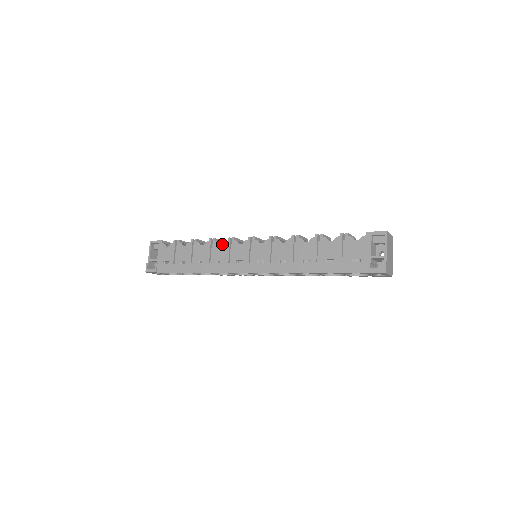
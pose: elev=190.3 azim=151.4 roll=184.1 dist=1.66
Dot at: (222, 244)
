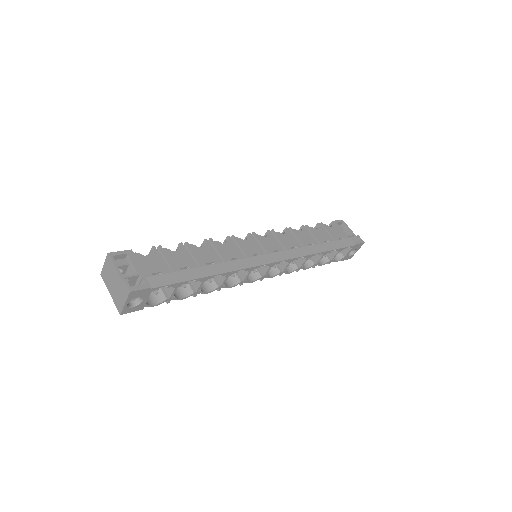
Dot at: occluded
